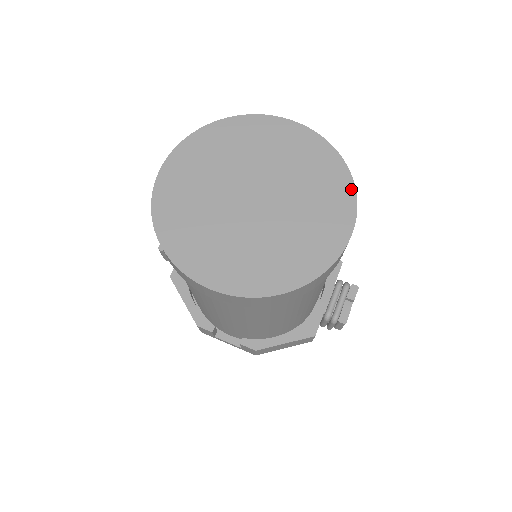
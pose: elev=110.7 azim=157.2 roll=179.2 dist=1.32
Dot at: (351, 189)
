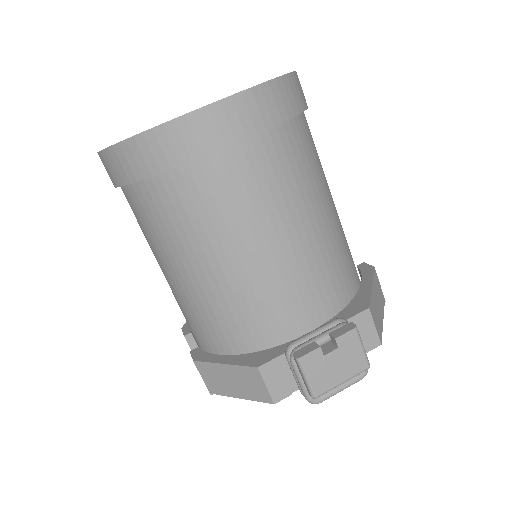
Dot at: (266, 81)
